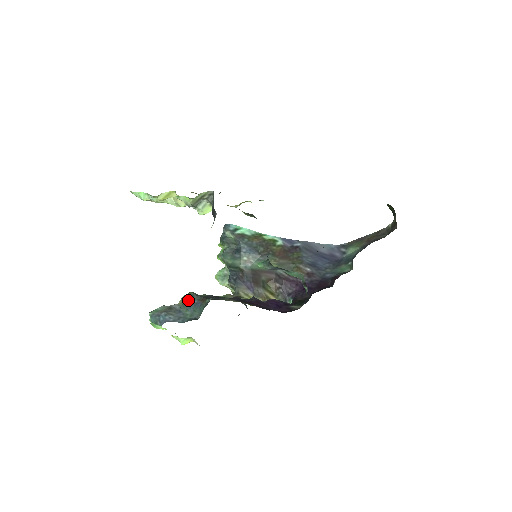
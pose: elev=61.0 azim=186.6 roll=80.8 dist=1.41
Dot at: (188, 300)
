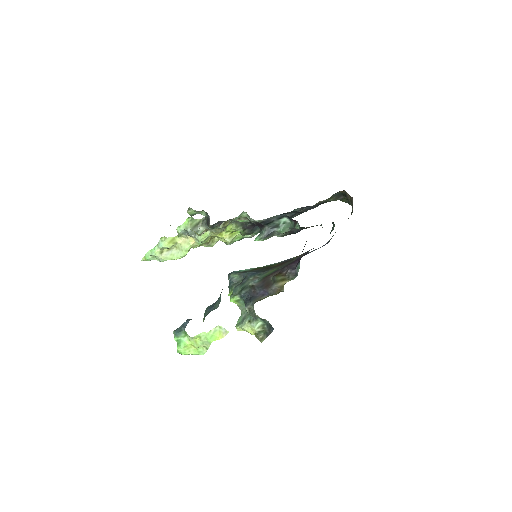
Dot at: (208, 307)
